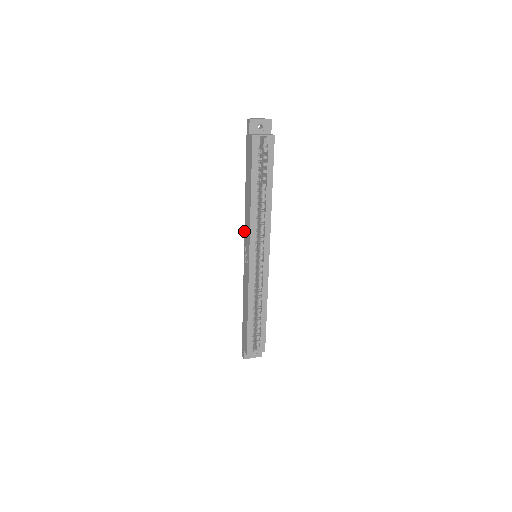
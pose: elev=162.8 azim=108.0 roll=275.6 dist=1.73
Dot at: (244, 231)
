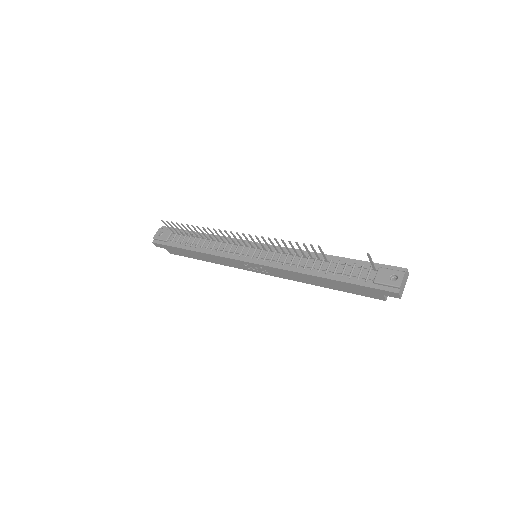
Dot at: (272, 268)
